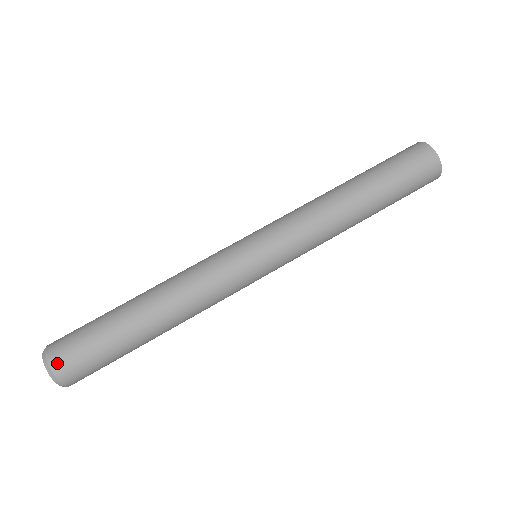
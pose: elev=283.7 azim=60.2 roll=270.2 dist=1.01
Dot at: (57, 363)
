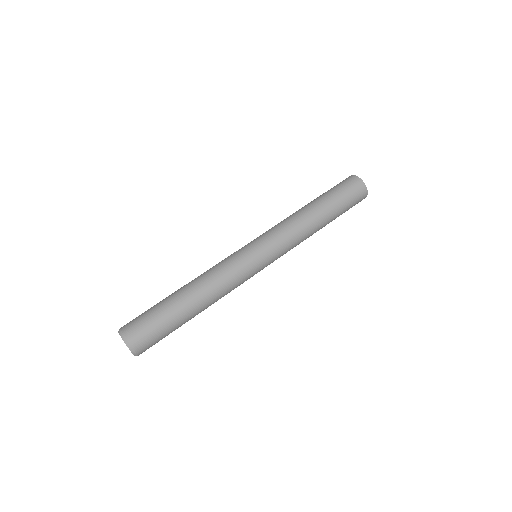
Dot at: (127, 329)
